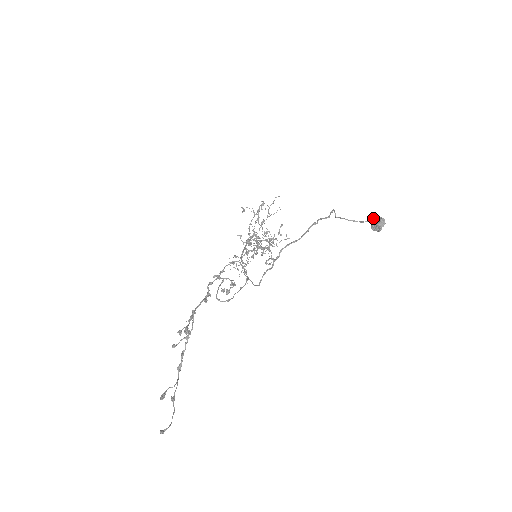
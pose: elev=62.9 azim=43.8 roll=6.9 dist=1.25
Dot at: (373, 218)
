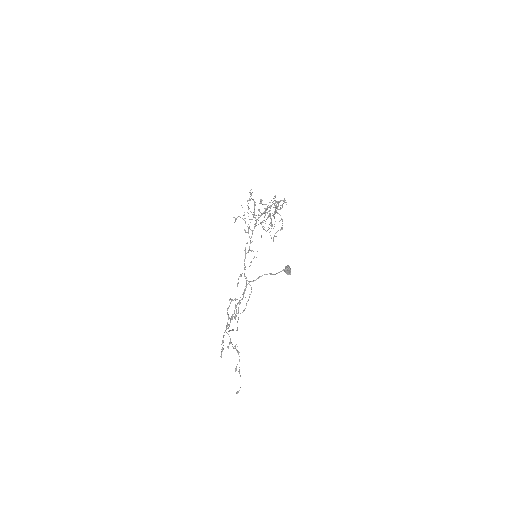
Dot at: (278, 272)
